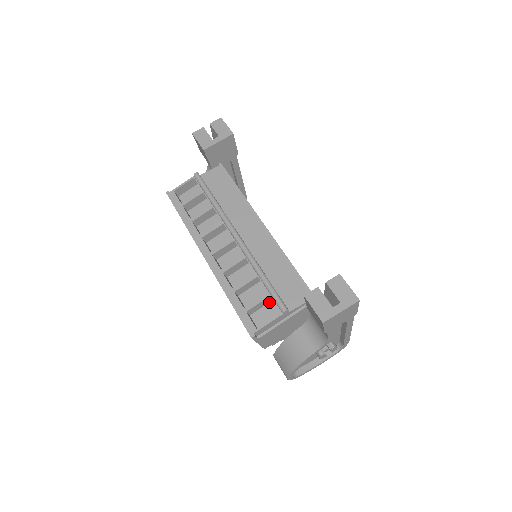
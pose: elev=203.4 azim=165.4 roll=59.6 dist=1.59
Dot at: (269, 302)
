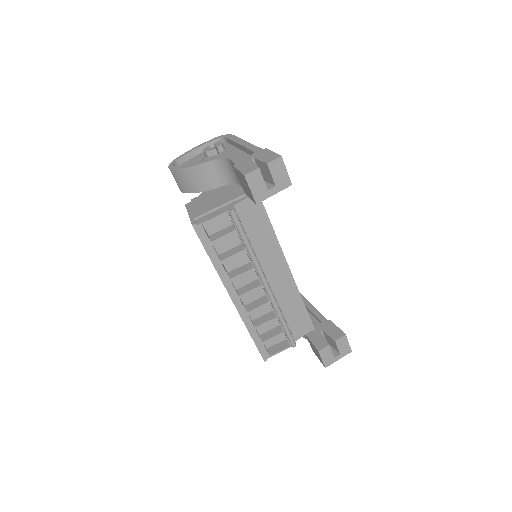
Dot at: occluded
